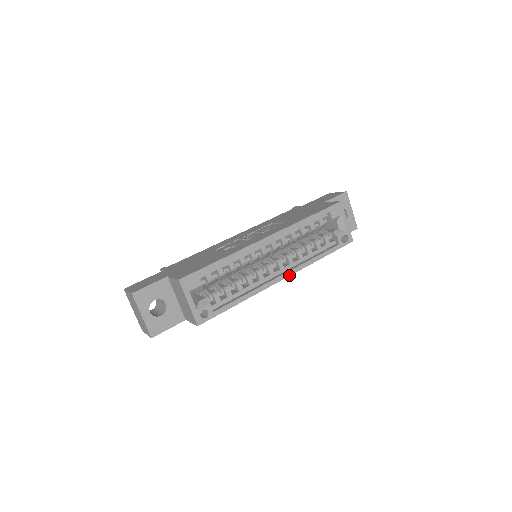
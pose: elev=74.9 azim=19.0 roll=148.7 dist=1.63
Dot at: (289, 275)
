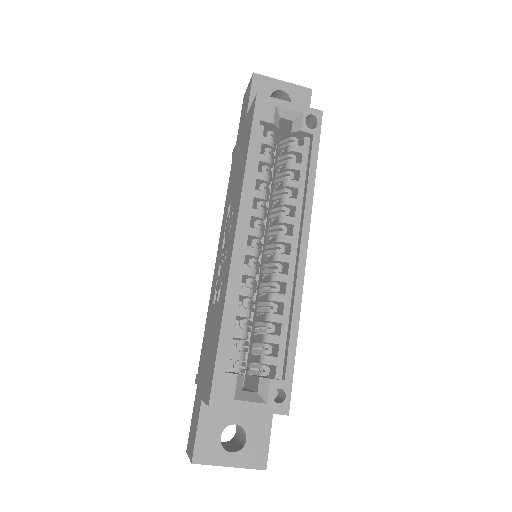
Dot at: (307, 237)
